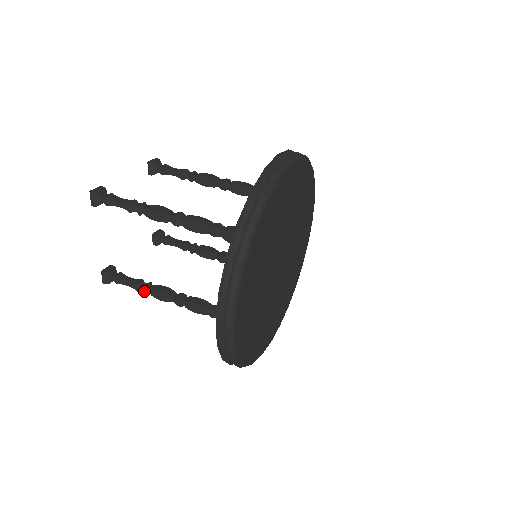
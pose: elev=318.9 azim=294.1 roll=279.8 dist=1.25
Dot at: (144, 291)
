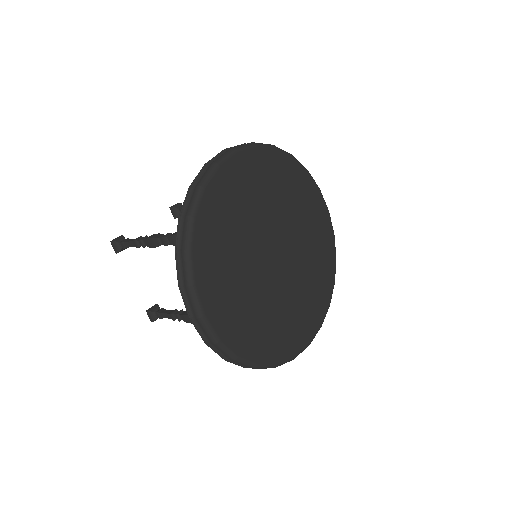
Dot at: (141, 238)
